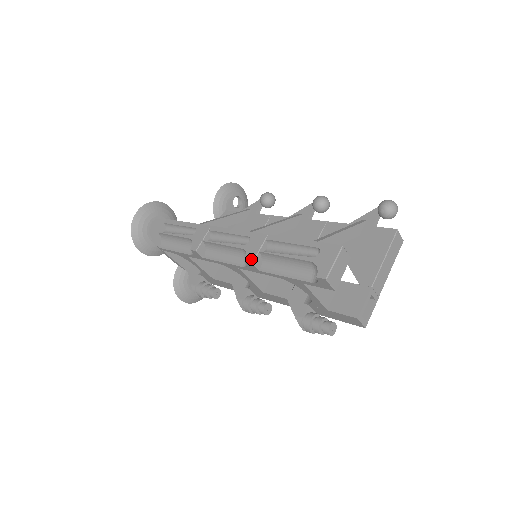
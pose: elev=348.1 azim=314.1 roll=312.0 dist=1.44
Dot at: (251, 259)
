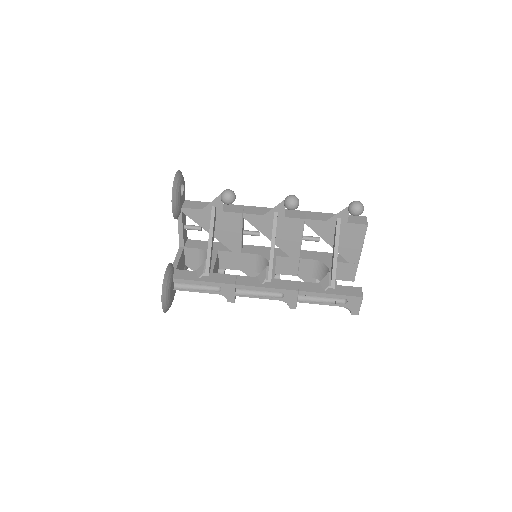
Dot at: (294, 307)
